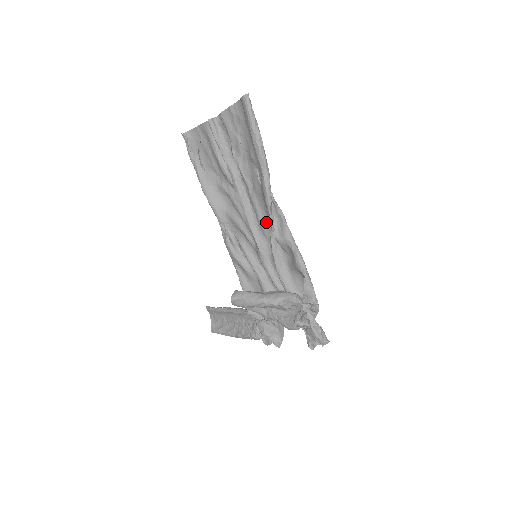
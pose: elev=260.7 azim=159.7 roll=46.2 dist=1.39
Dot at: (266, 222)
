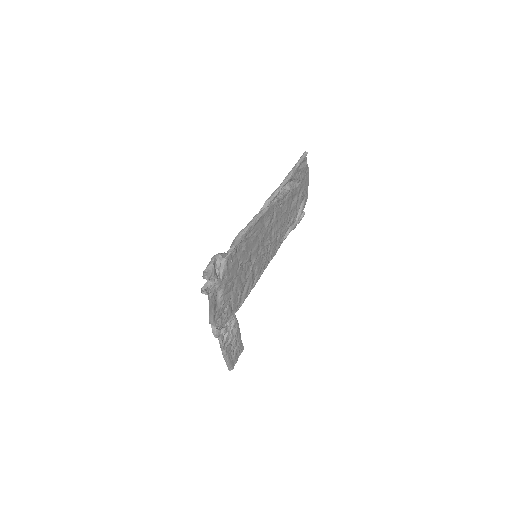
Dot at: (269, 224)
